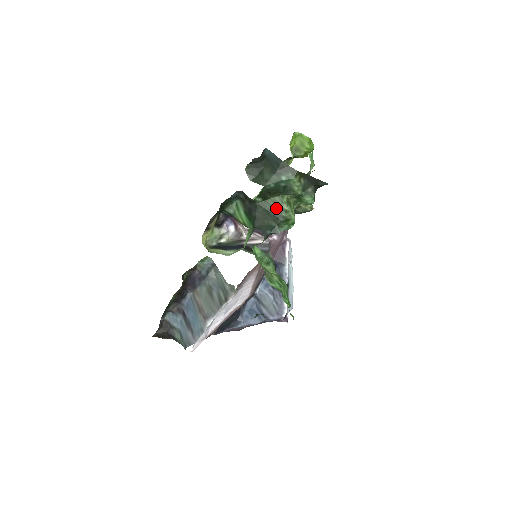
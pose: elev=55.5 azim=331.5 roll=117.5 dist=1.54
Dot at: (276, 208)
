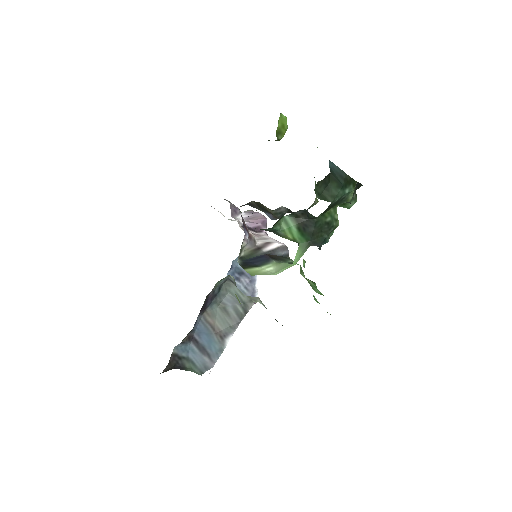
Dot at: (330, 220)
